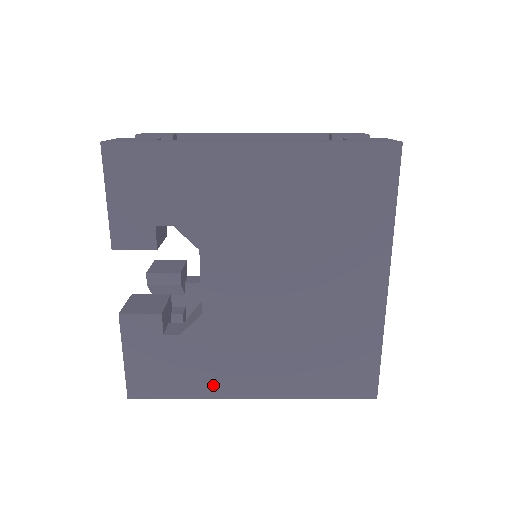
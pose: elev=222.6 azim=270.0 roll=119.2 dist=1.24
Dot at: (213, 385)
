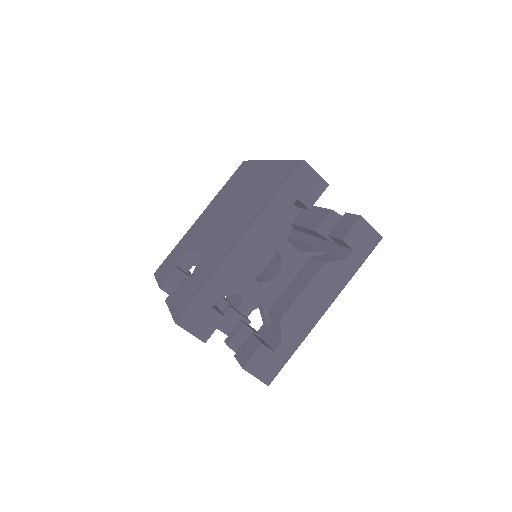
Dot at: (217, 263)
